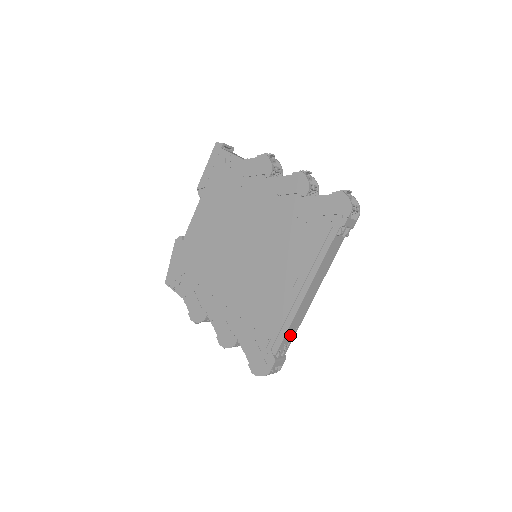
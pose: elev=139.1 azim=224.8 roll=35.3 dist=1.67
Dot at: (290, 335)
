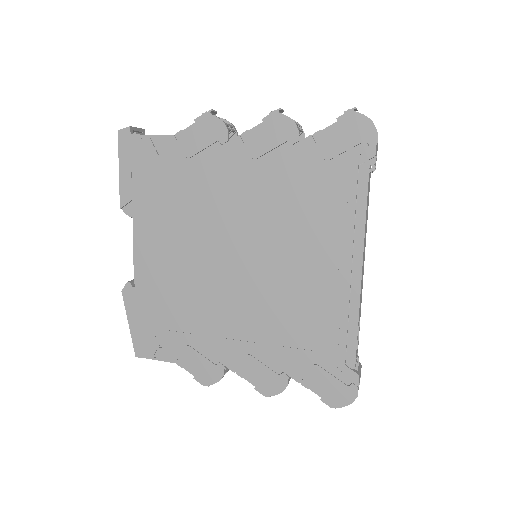
Dot at: occluded
